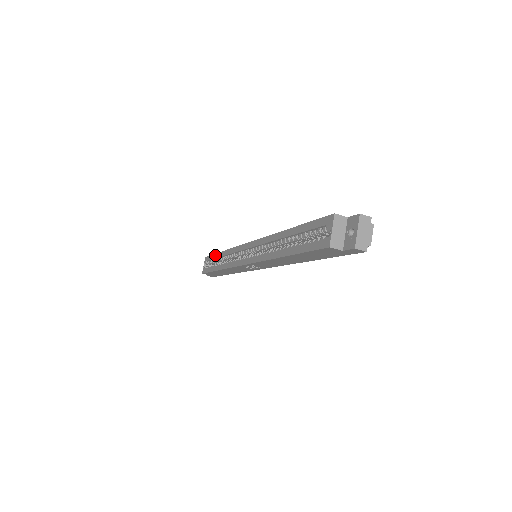
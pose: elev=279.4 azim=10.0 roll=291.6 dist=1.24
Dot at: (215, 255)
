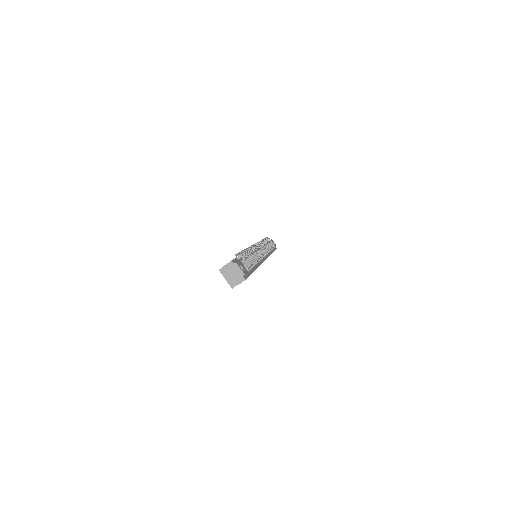
Dot at: occluded
